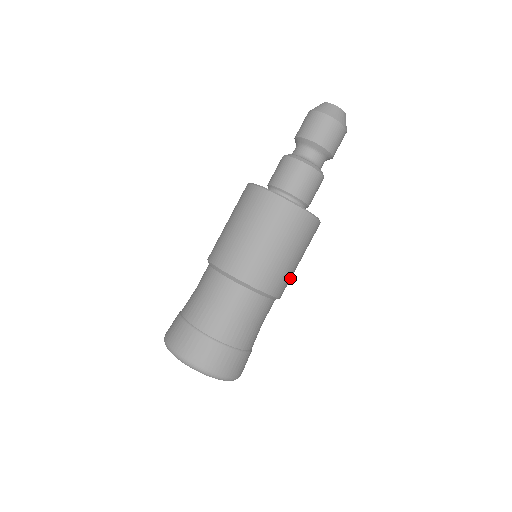
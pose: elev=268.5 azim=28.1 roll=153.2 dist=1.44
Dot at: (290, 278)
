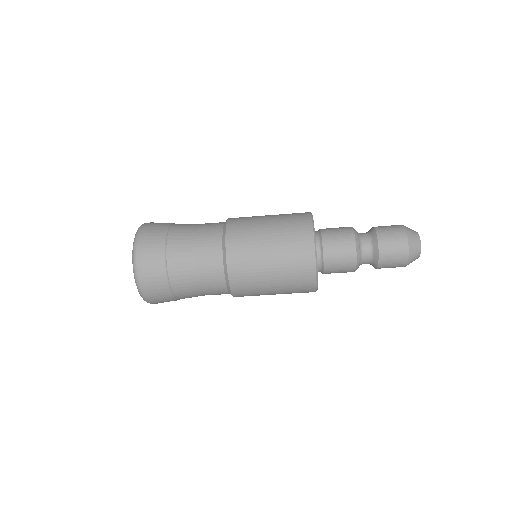
Dot at: occluded
